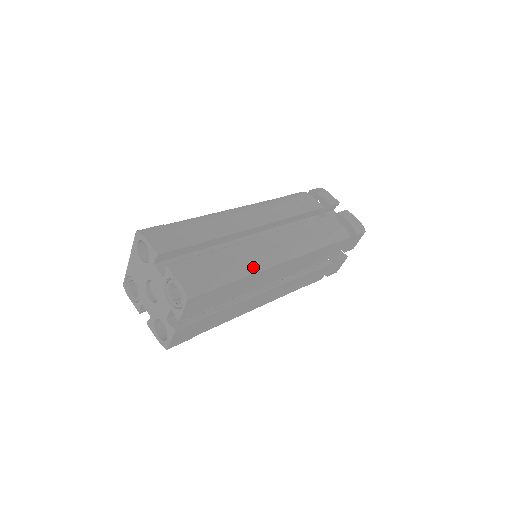
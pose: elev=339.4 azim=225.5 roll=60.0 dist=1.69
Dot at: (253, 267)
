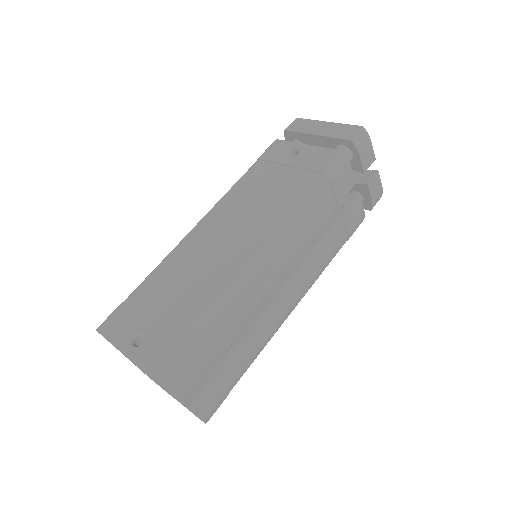
Dot at: (266, 344)
